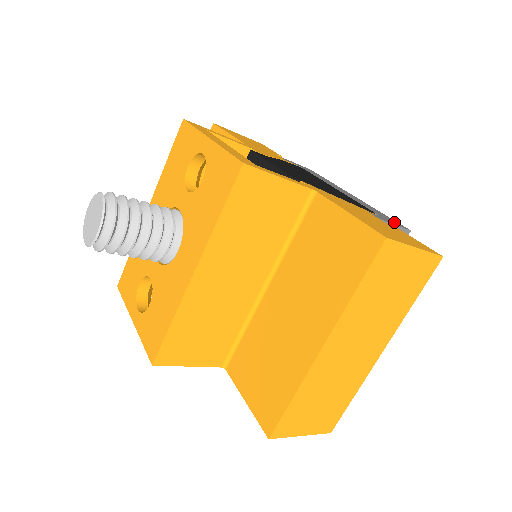
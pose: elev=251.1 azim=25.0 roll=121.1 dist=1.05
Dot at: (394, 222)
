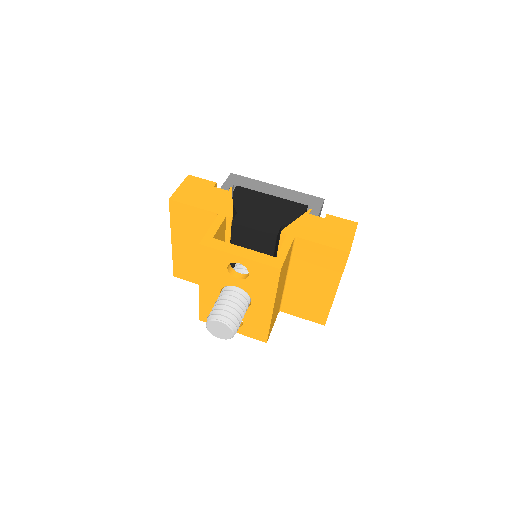
Dot at: (316, 202)
